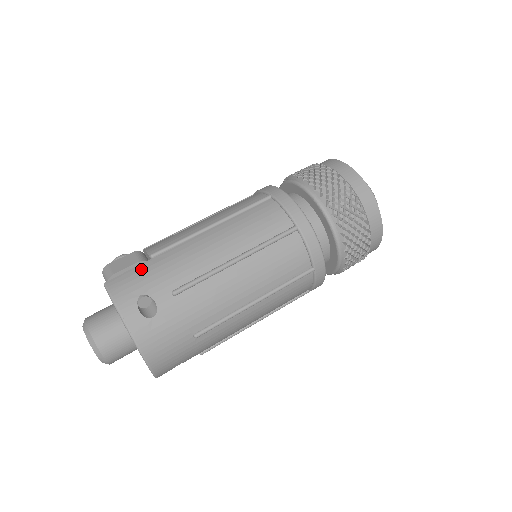
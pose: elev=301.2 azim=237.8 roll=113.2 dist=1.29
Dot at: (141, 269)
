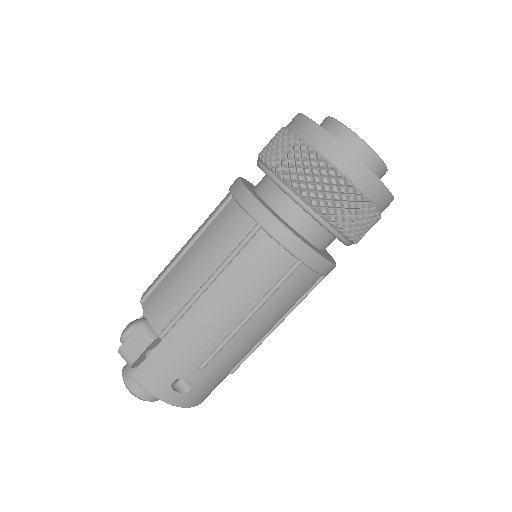
Dot at: (158, 355)
